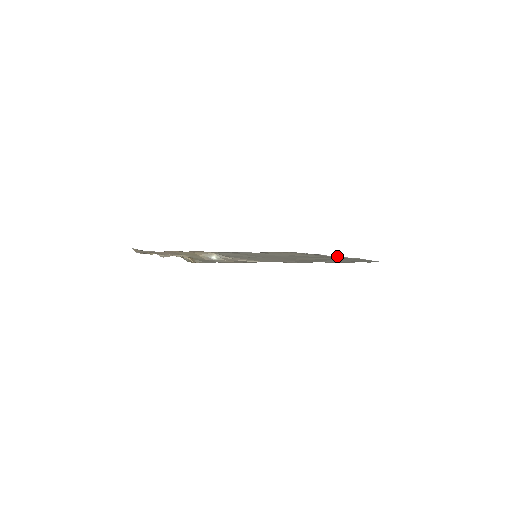
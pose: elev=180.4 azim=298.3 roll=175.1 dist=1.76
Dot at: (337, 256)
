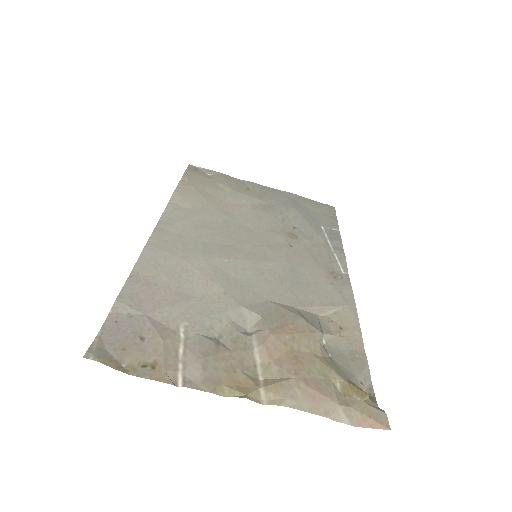
Dot at: (255, 184)
